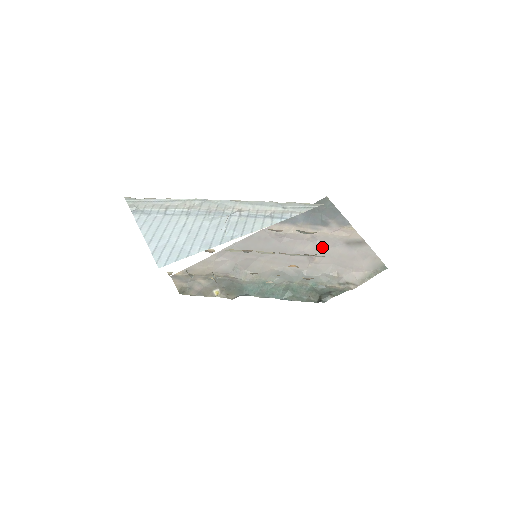
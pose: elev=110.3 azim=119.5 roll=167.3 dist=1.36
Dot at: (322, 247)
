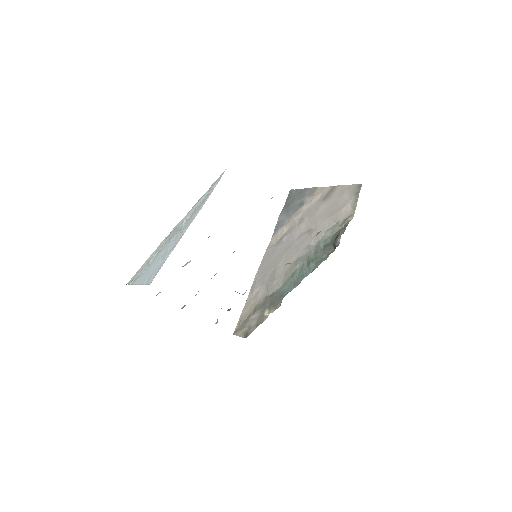
Dot at: (311, 218)
